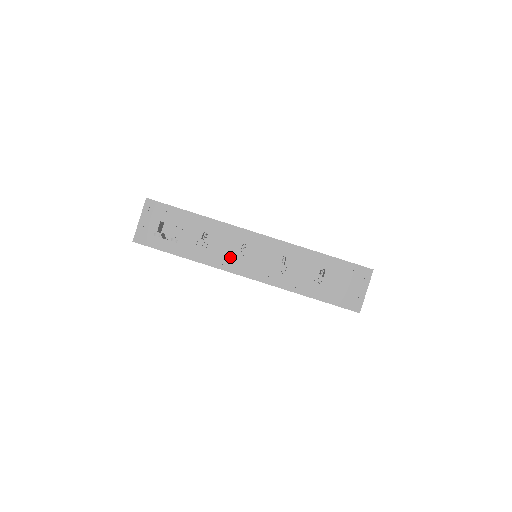
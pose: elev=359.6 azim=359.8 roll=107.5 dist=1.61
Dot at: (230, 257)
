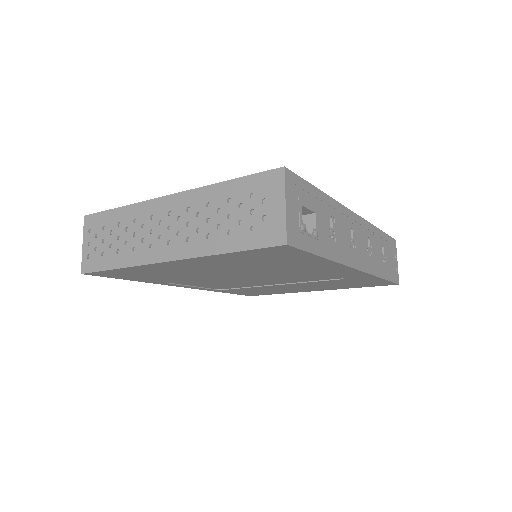
Dot at: (348, 247)
